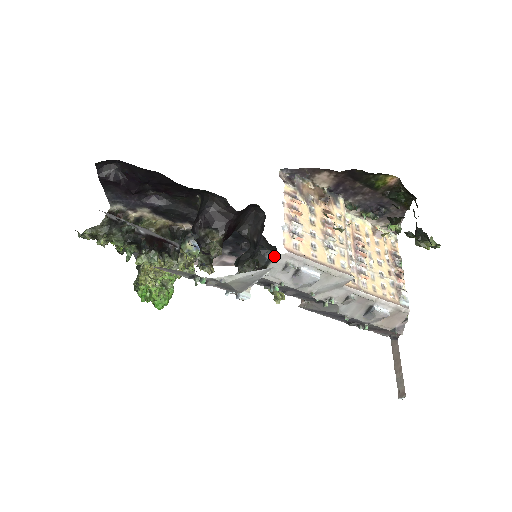
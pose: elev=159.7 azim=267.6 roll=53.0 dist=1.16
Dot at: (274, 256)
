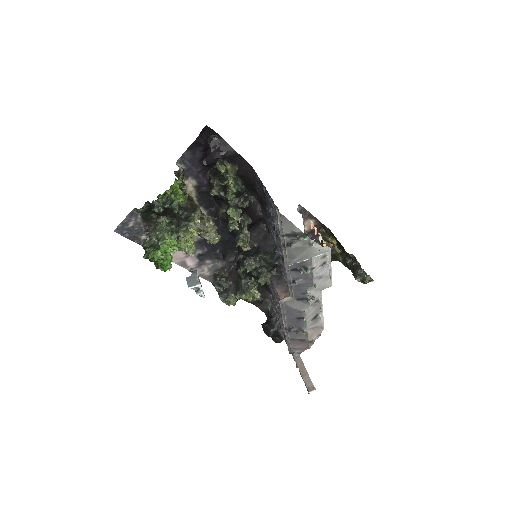
Dot at: (326, 246)
